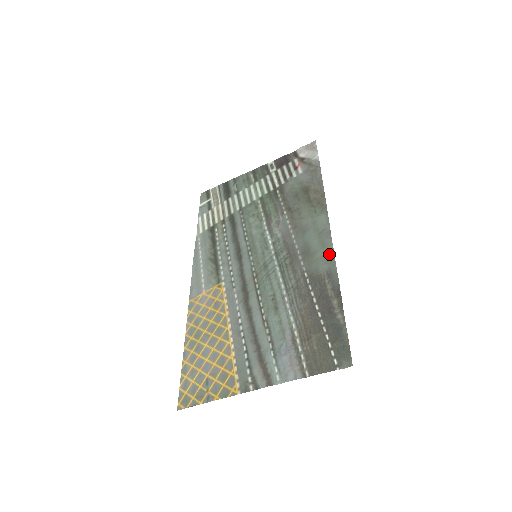
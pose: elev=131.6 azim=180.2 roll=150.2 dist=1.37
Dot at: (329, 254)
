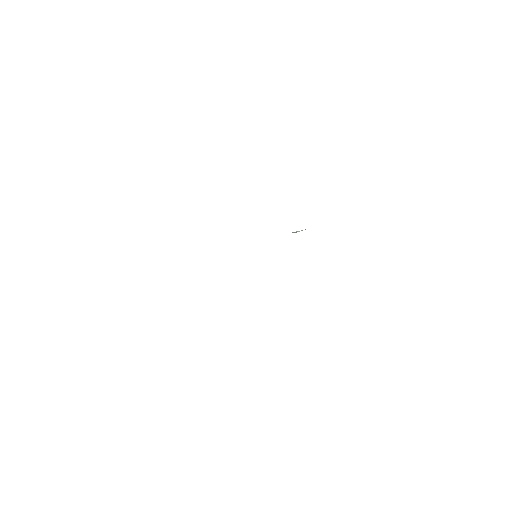
Dot at: occluded
